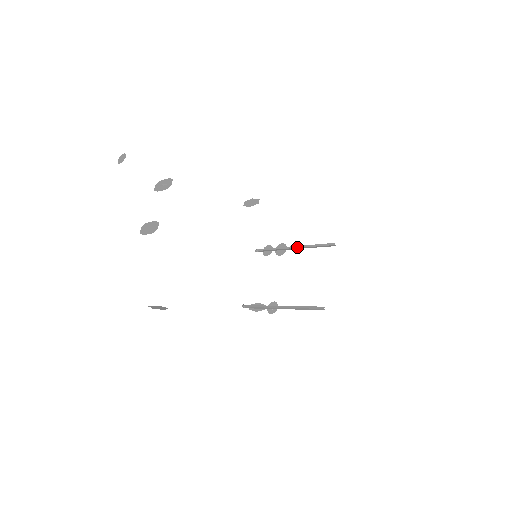
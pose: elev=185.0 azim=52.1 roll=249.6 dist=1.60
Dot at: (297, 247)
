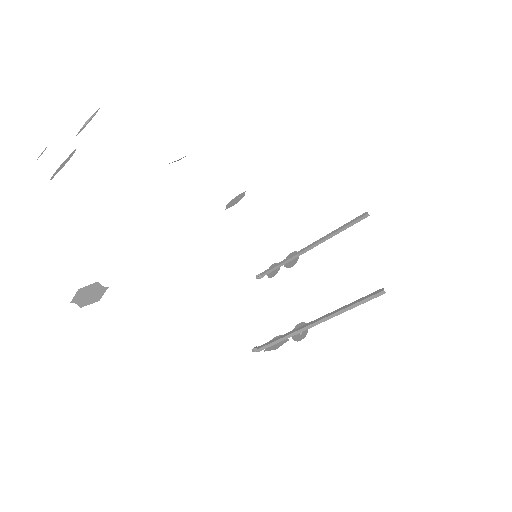
Dot at: (313, 243)
